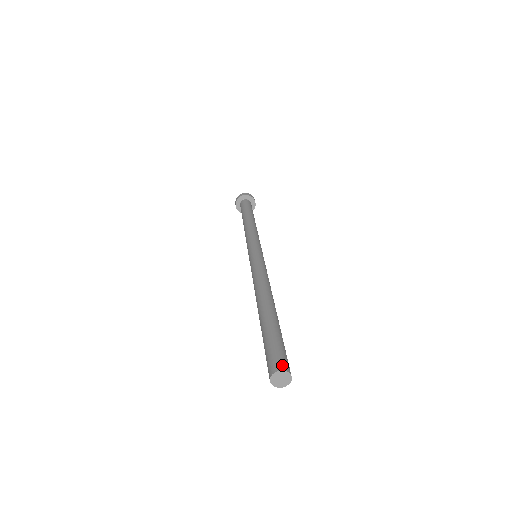
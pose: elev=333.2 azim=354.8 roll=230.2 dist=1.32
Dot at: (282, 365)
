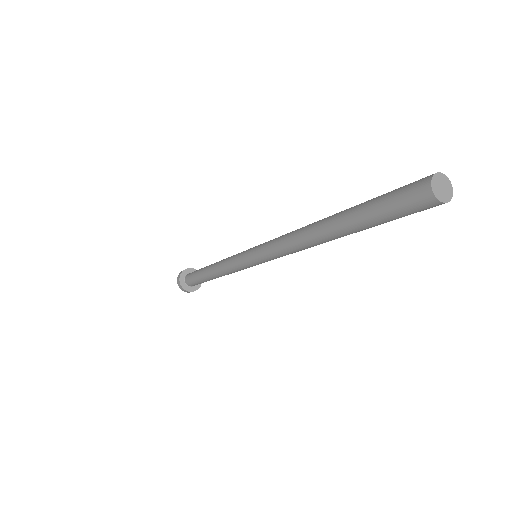
Dot at: occluded
